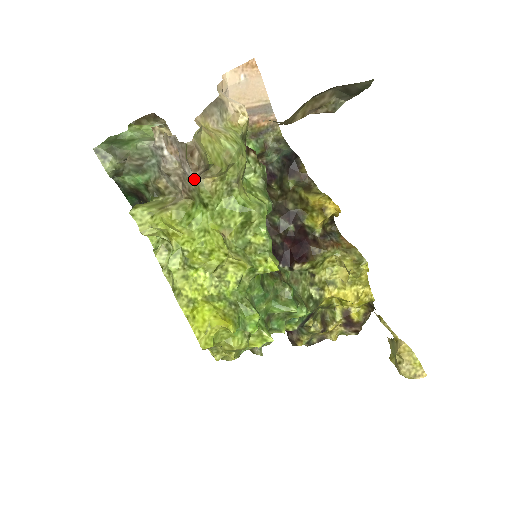
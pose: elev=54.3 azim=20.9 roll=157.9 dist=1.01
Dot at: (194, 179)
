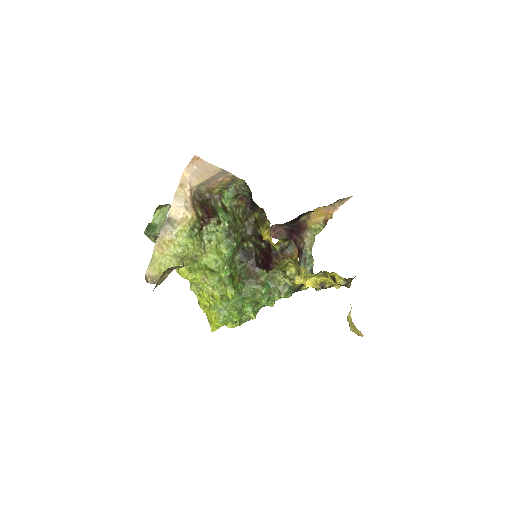
Dot at: occluded
